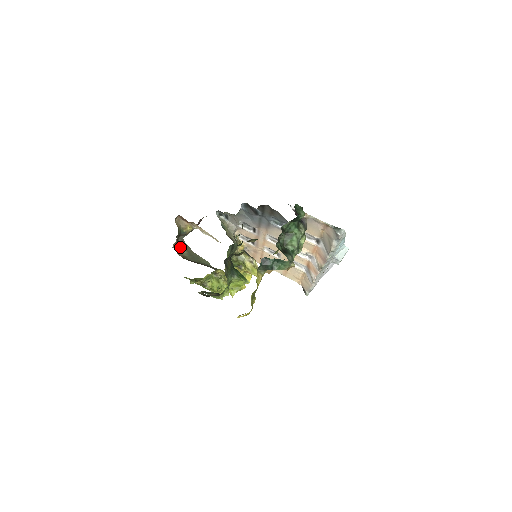
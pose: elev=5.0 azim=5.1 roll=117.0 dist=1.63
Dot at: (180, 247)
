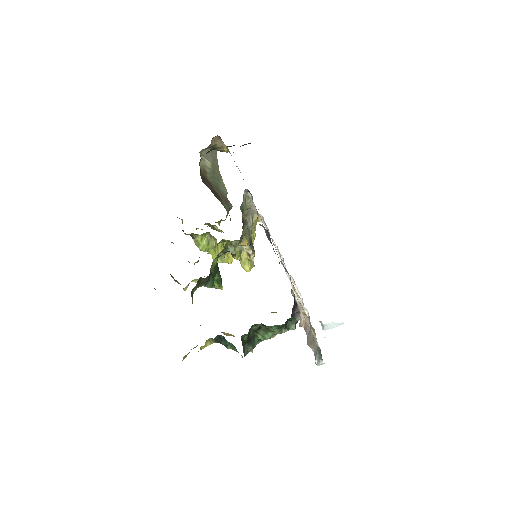
Dot at: (208, 156)
